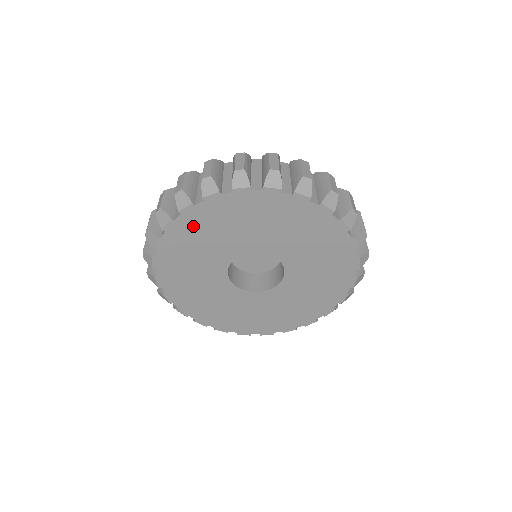
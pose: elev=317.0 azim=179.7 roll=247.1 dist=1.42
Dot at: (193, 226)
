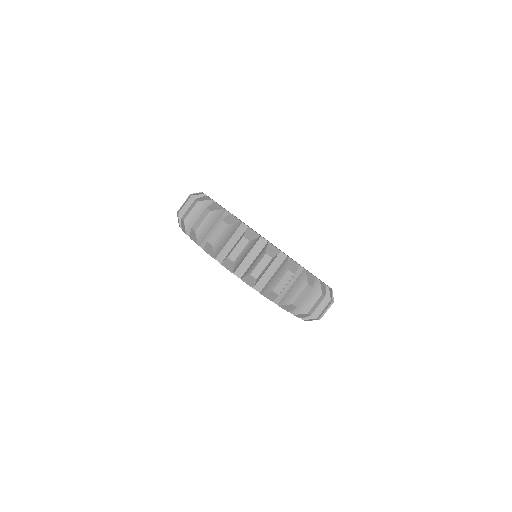
Dot at: occluded
